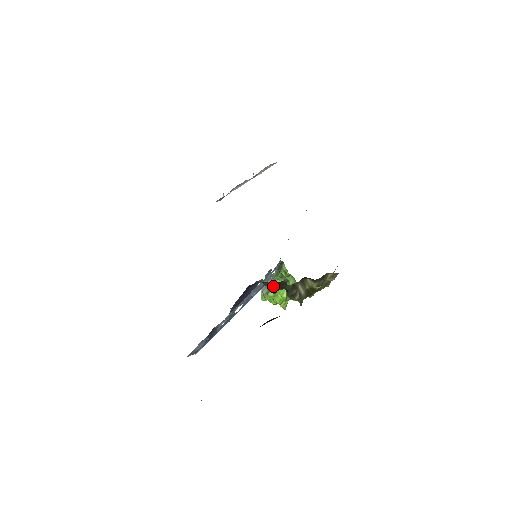
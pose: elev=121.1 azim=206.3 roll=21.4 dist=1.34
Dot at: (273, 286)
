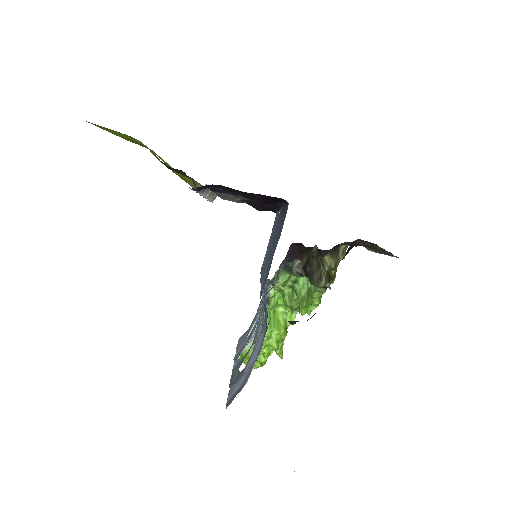
Dot at: (302, 262)
